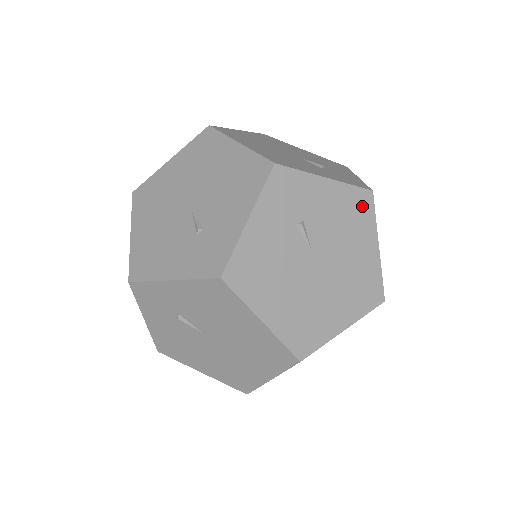
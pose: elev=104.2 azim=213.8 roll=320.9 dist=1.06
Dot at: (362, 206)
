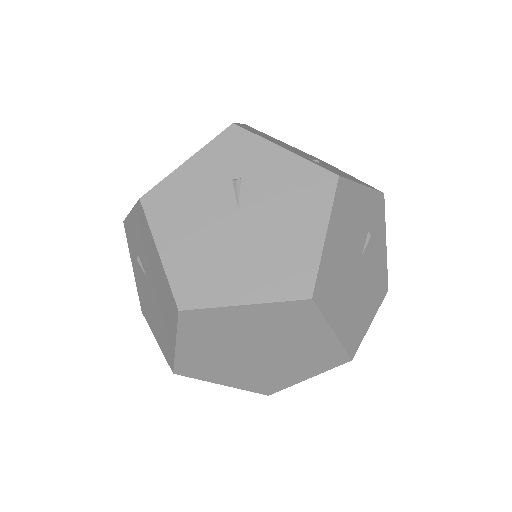
Dot at: (318, 187)
